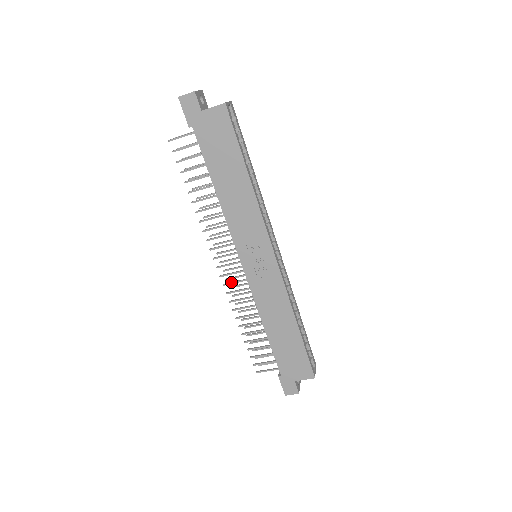
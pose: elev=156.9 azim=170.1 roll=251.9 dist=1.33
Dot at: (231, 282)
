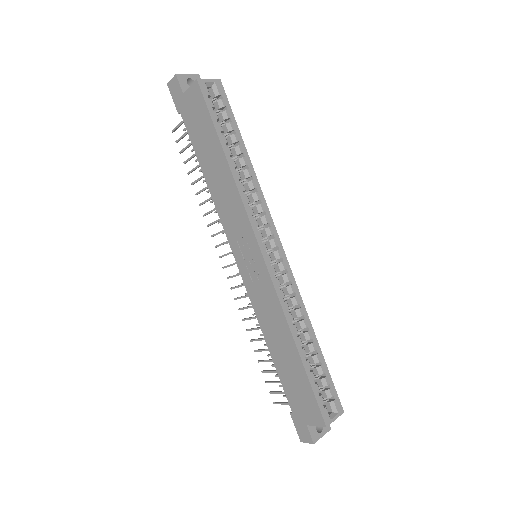
Dot at: (236, 286)
